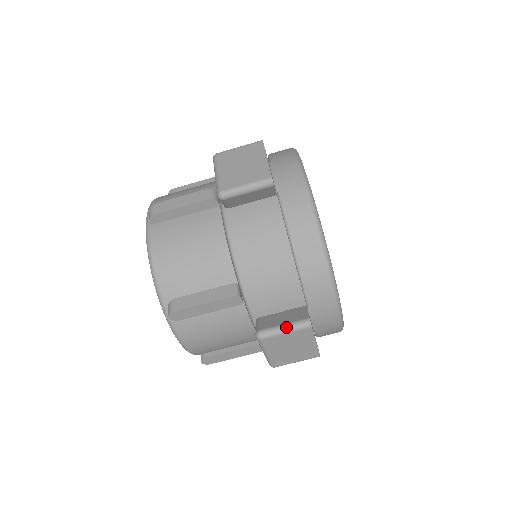
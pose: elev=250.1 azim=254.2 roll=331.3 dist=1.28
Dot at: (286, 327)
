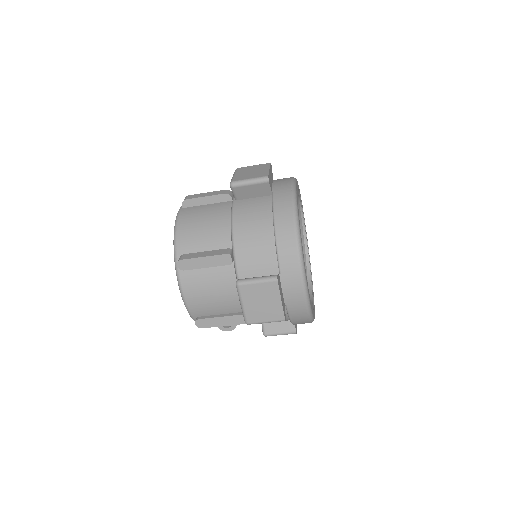
Dot at: (259, 278)
